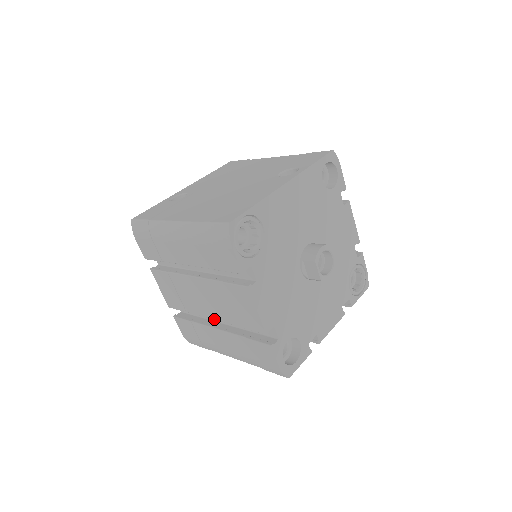
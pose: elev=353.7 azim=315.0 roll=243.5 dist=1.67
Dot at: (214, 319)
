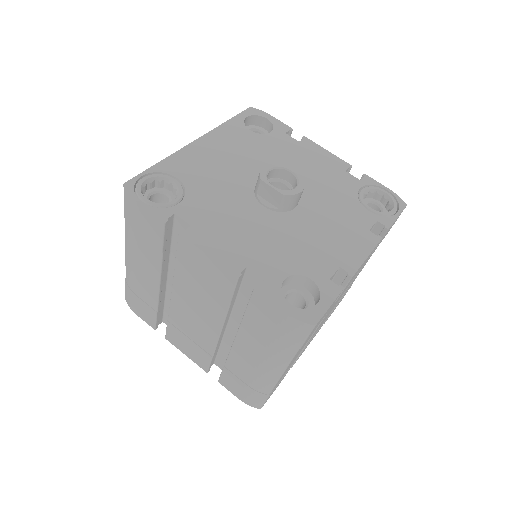
Dot at: (220, 330)
